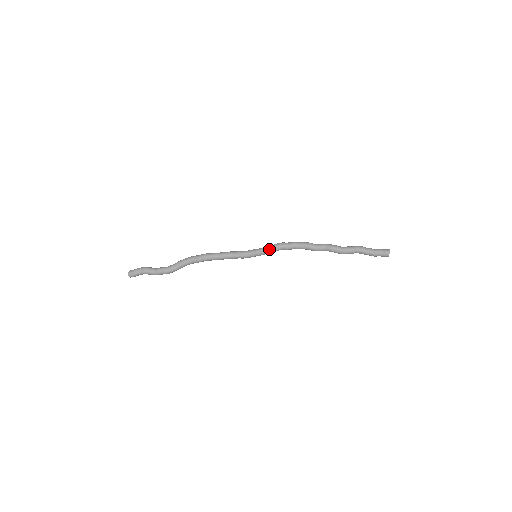
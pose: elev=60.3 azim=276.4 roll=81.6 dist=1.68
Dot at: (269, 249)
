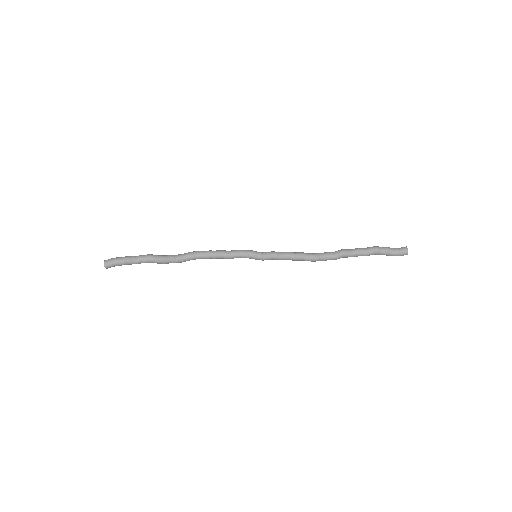
Dot at: (271, 251)
